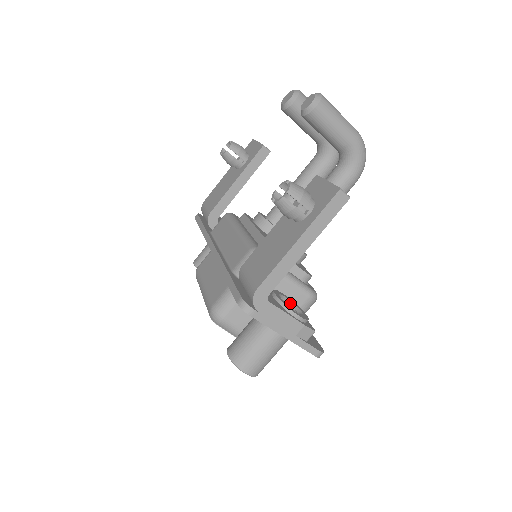
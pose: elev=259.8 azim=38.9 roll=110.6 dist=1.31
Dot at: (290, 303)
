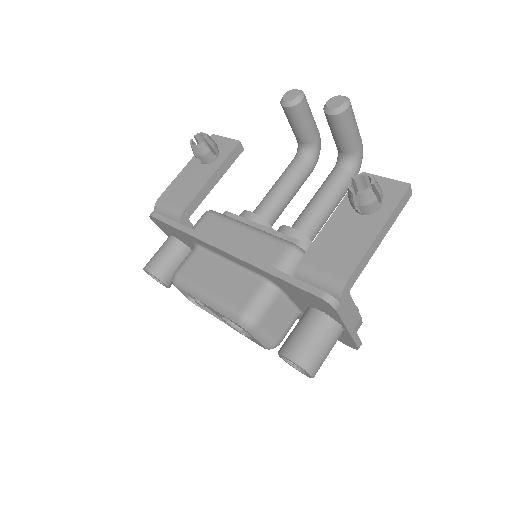
Dot at: occluded
